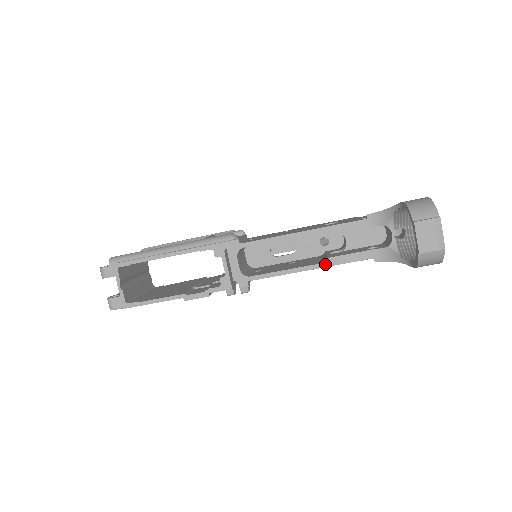
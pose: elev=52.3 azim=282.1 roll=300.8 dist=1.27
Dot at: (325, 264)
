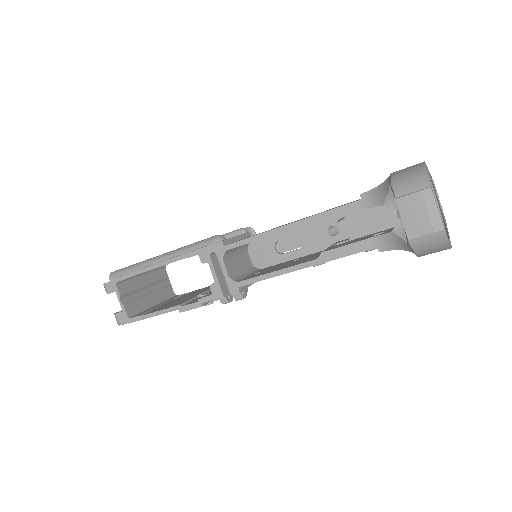
Dot at: (319, 260)
